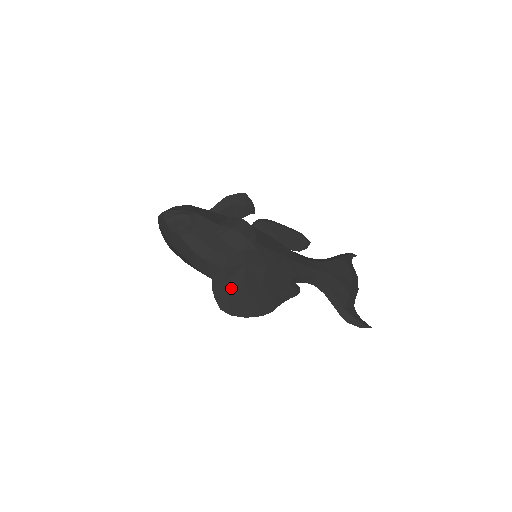
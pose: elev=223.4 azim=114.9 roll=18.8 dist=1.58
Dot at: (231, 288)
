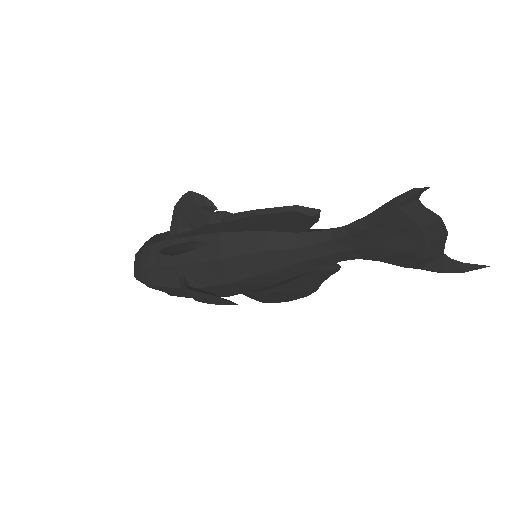
Dot at: (255, 294)
